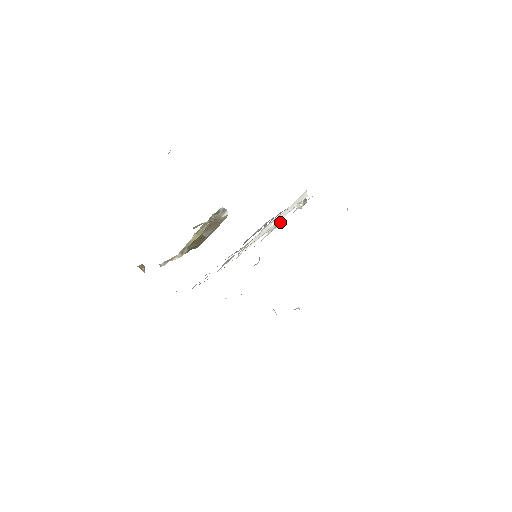
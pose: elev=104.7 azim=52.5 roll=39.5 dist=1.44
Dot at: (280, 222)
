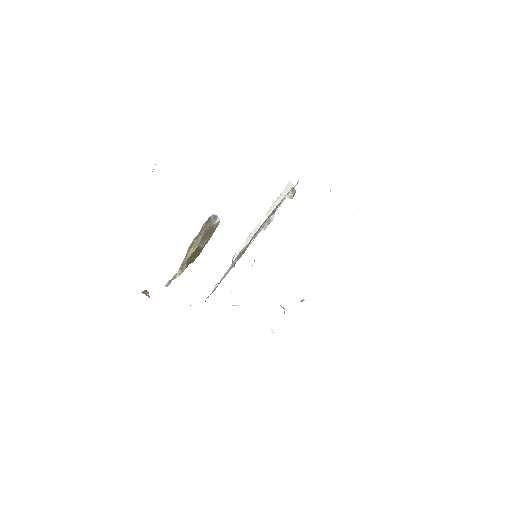
Dot at: (271, 217)
